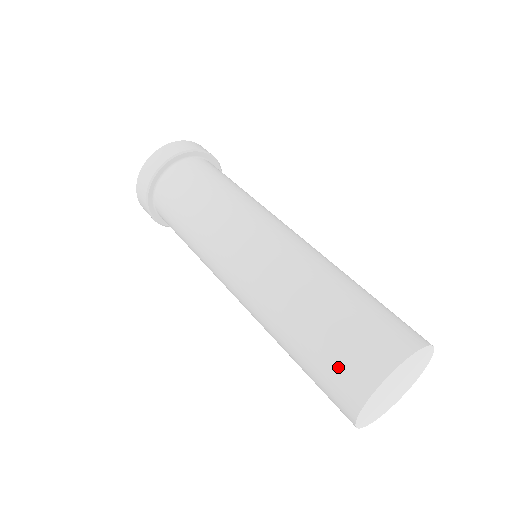
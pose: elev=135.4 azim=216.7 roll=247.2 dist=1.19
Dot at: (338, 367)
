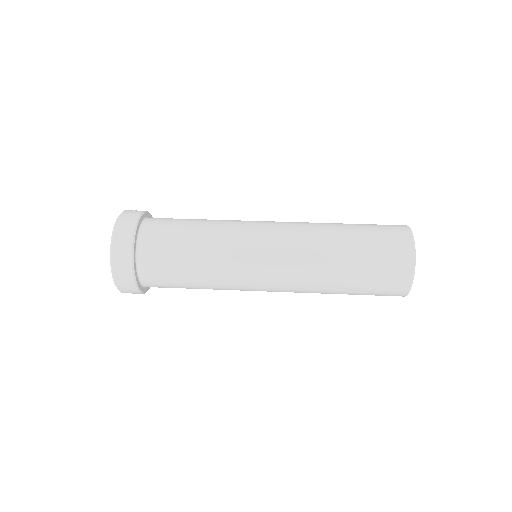
Dot at: (385, 282)
